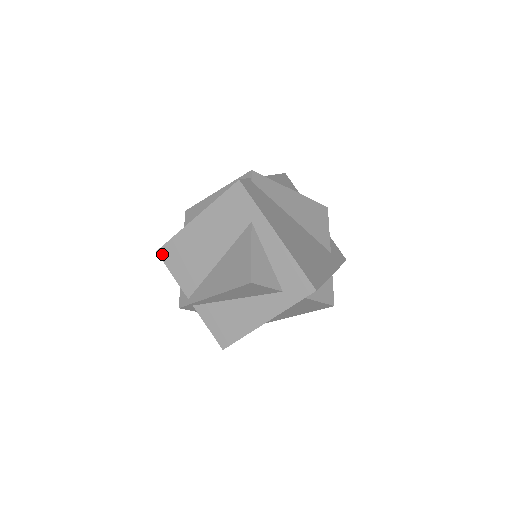
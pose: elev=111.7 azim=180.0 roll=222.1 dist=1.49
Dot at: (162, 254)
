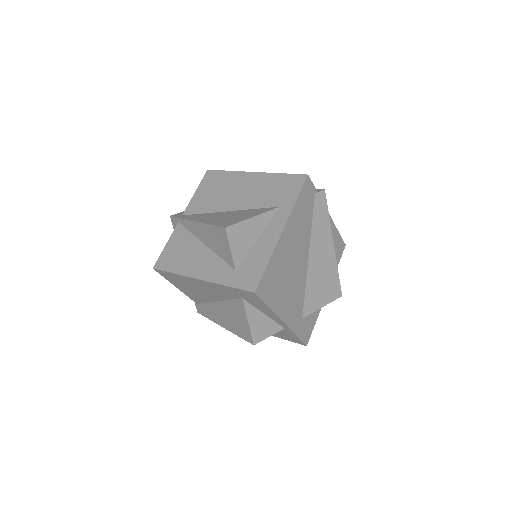
Dot at: (208, 174)
